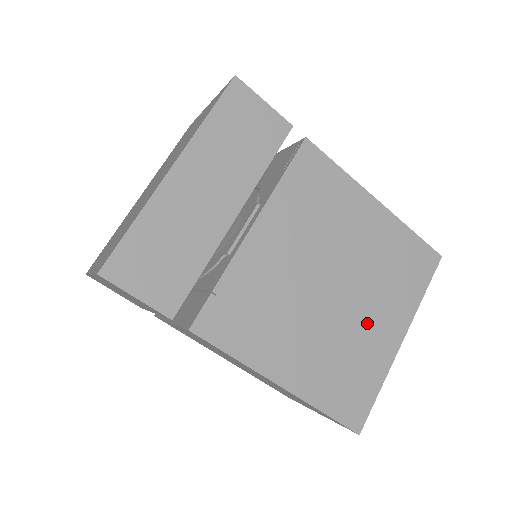
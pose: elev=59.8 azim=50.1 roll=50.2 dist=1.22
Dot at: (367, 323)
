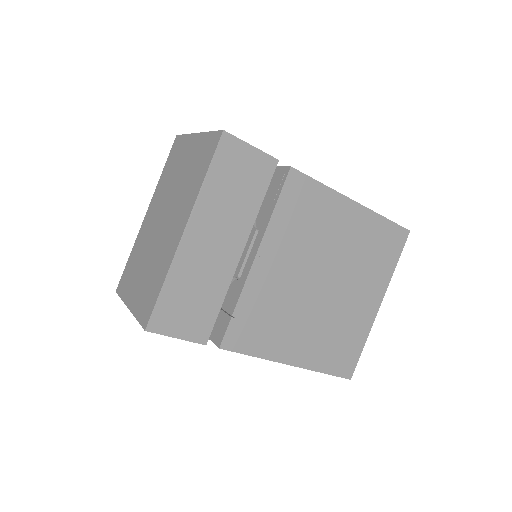
Dot at: (352, 301)
